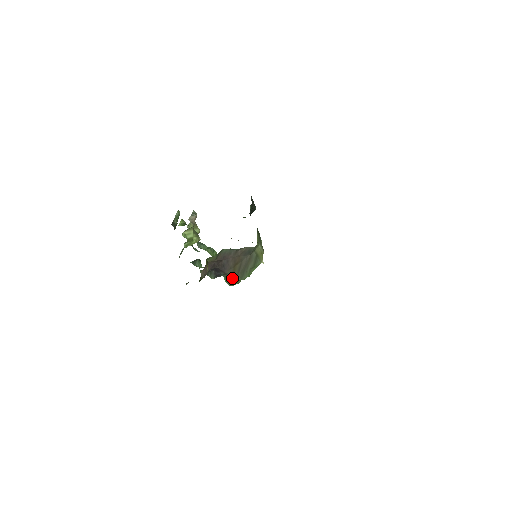
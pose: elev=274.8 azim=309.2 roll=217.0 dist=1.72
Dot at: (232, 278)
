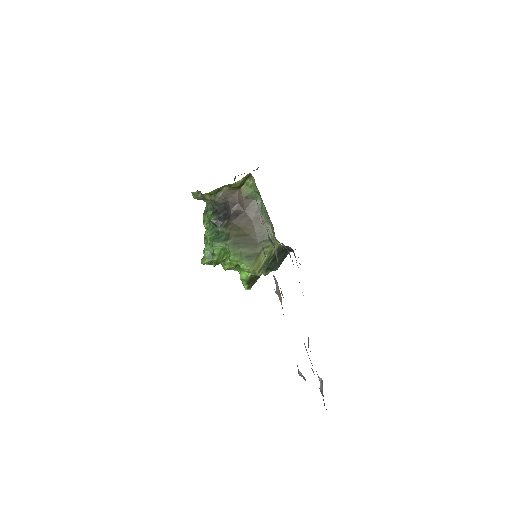
Dot at: (223, 238)
